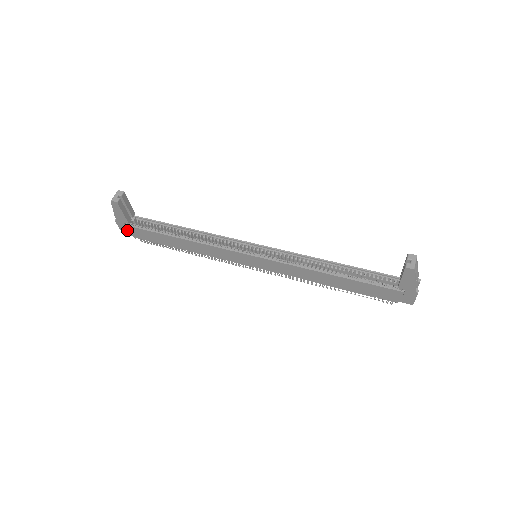
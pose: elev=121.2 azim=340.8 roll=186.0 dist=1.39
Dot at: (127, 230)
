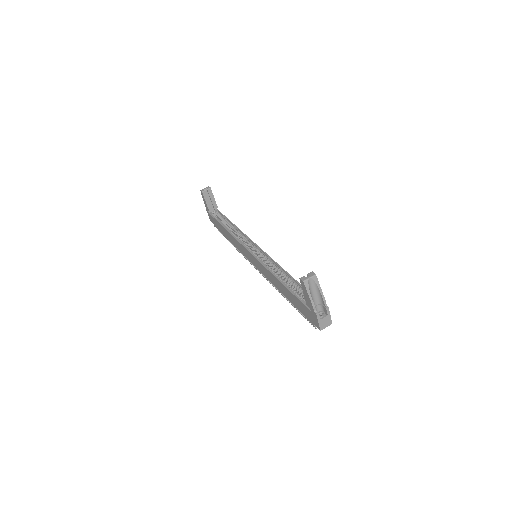
Dot at: (211, 218)
